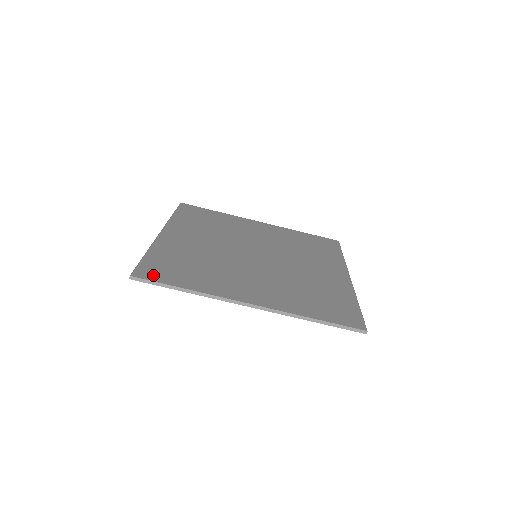
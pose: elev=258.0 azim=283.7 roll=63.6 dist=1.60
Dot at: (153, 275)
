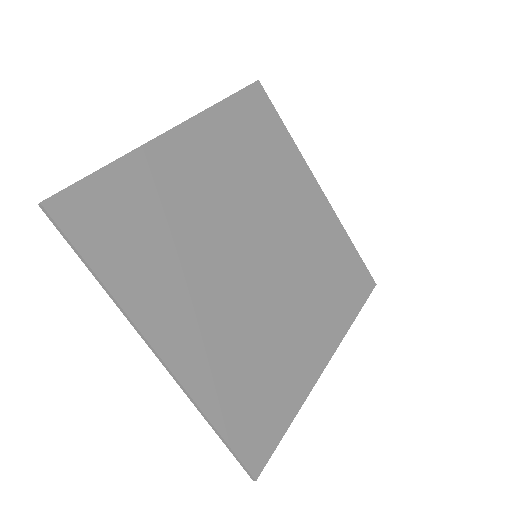
Dot at: (77, 221)
